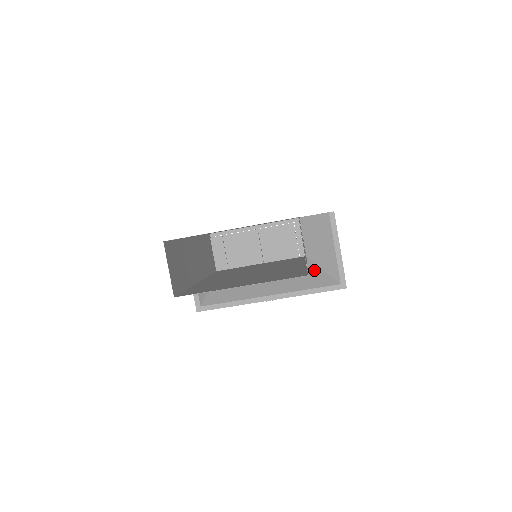
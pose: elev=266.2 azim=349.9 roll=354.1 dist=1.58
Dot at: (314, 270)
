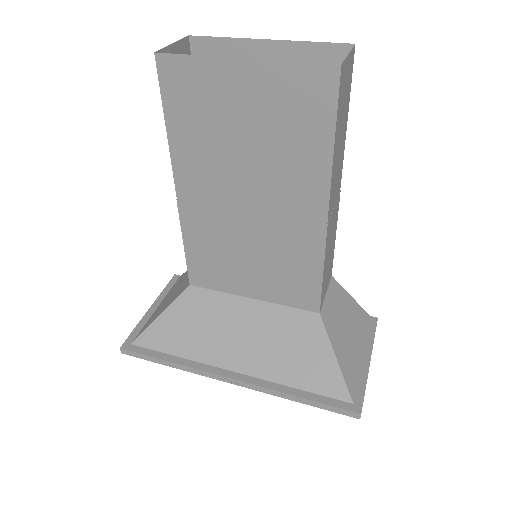
Dot at: (321, 349)
